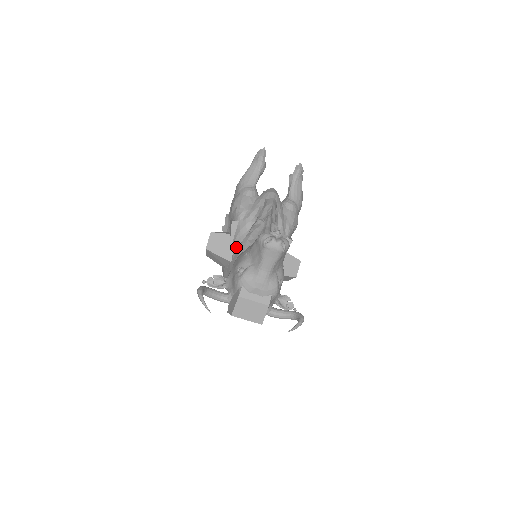
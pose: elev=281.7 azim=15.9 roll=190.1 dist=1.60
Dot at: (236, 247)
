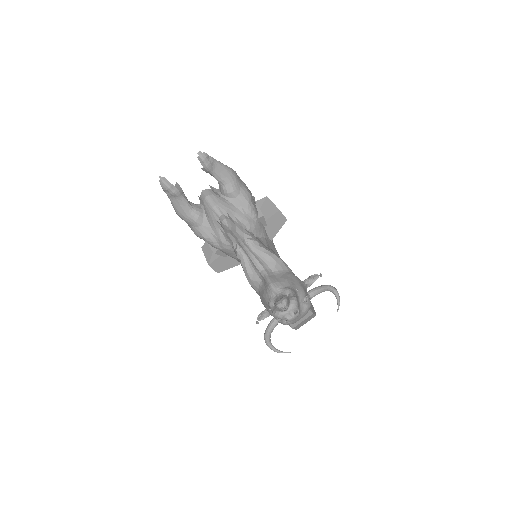
Dot at: (236, 259)
